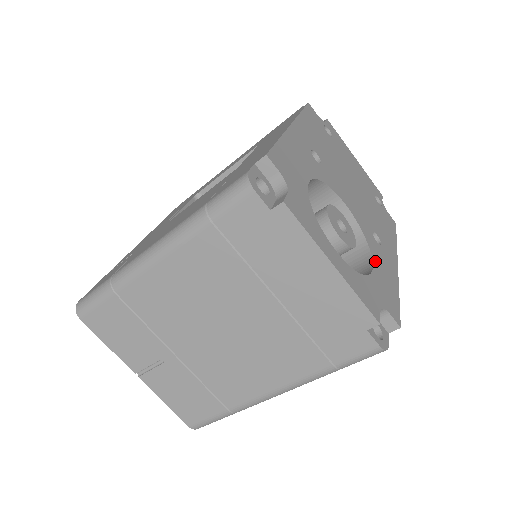
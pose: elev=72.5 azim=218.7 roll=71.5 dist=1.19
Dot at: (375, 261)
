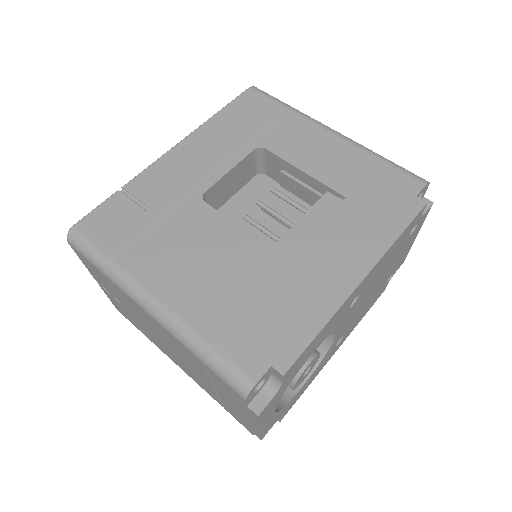
Dot at: (312, 375)
